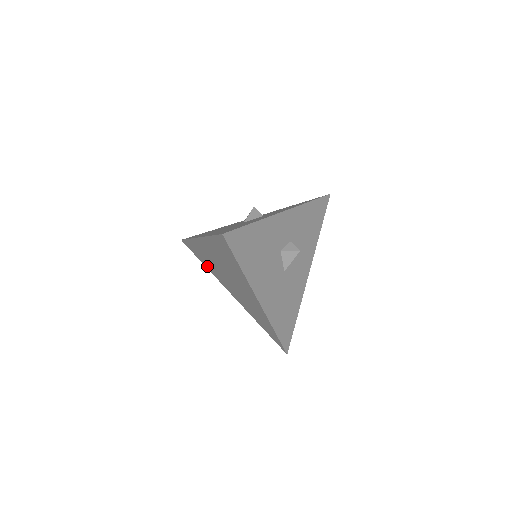
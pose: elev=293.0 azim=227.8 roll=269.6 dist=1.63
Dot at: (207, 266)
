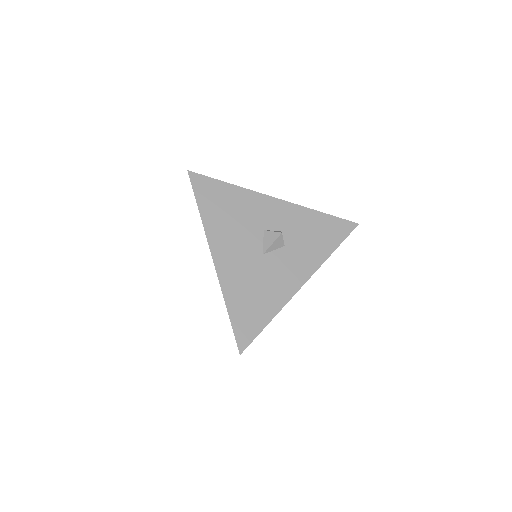
Dot at: occluded
